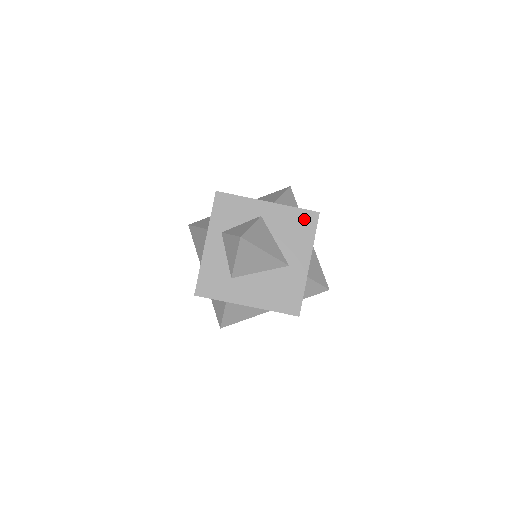
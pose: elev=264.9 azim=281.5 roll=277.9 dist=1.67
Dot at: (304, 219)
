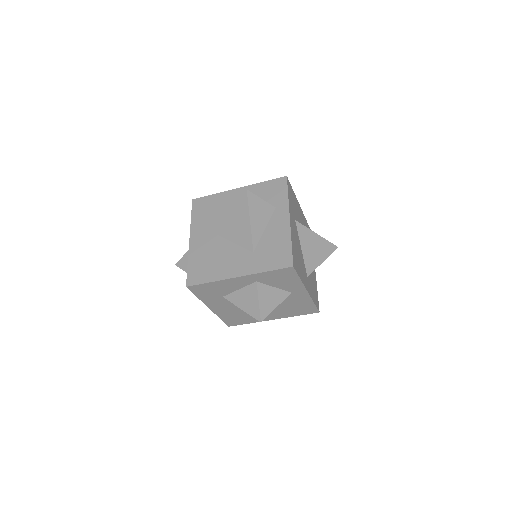
Dot at: (307, 309)
